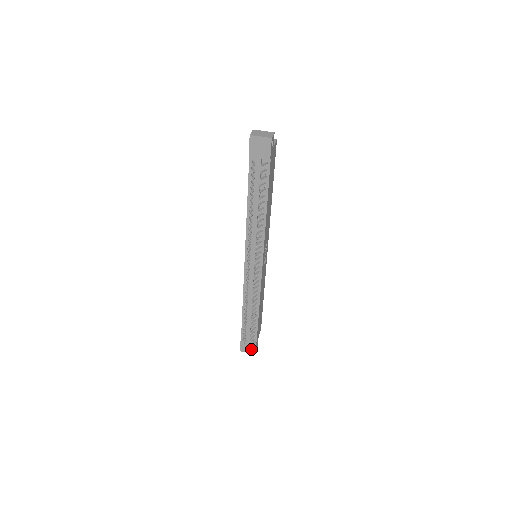
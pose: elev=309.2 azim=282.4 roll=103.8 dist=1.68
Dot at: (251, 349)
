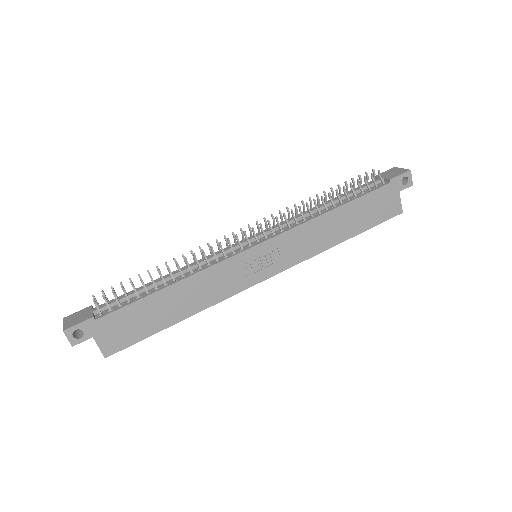
Dot at: (75, 322)
